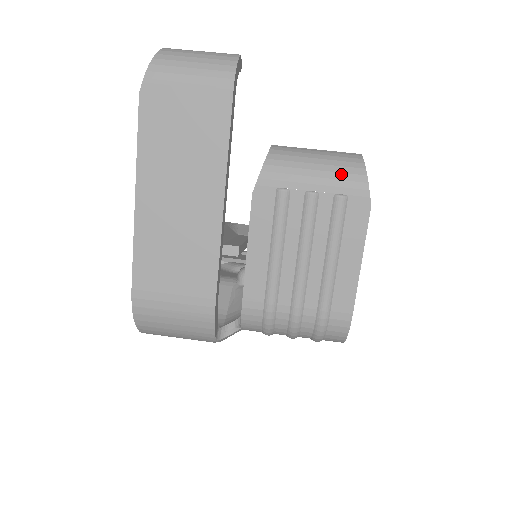
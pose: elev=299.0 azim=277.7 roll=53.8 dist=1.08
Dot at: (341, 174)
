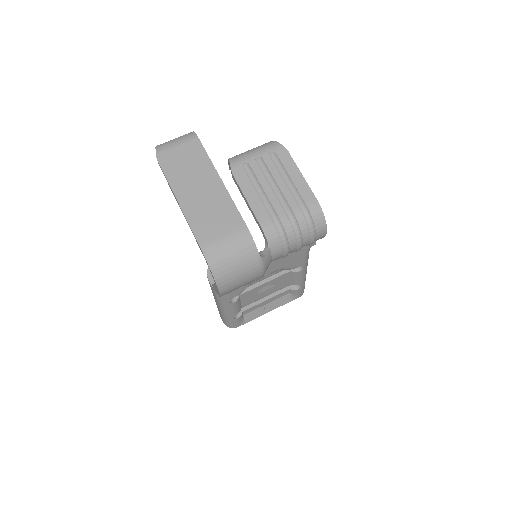
Dot at: (265, 147)
